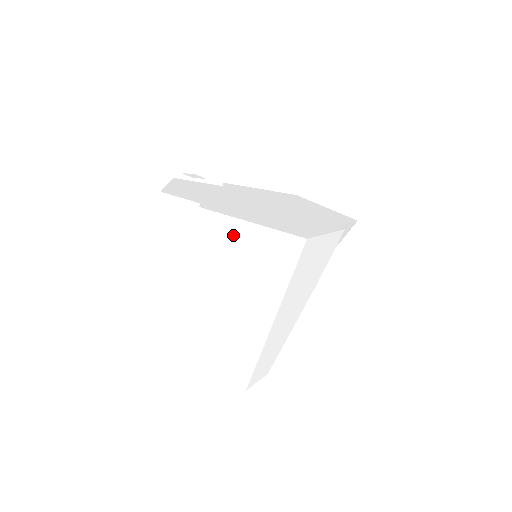
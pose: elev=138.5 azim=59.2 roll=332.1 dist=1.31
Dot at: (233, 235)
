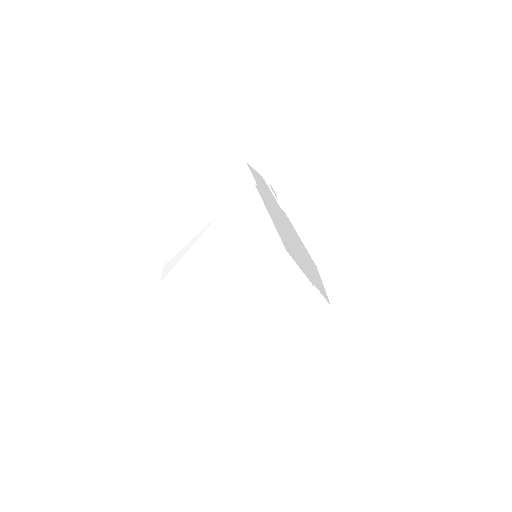
Dot at: (255, 214)
